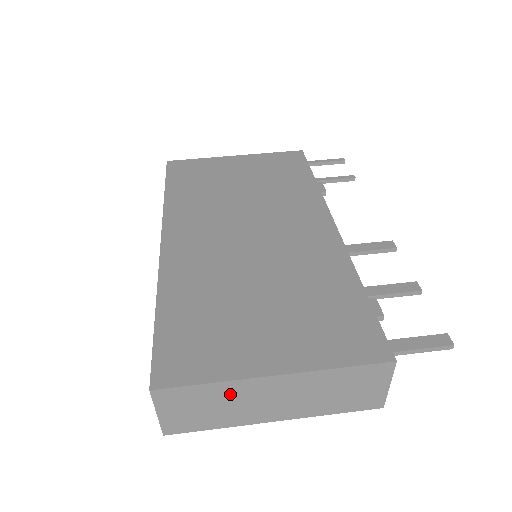
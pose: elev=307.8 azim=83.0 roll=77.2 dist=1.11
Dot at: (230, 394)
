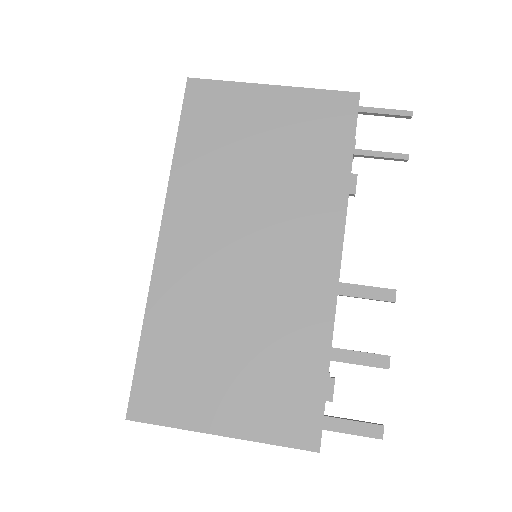
Dot at: occluded
